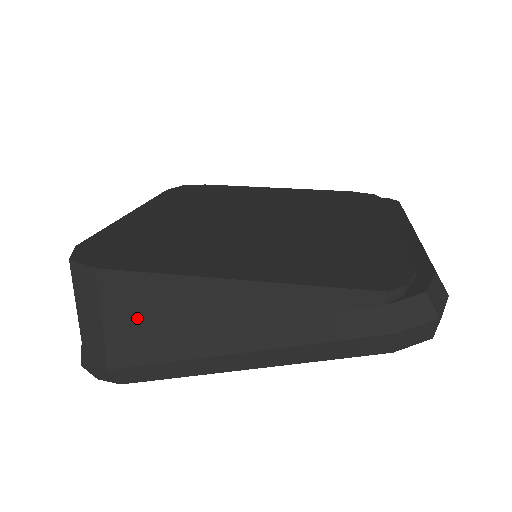
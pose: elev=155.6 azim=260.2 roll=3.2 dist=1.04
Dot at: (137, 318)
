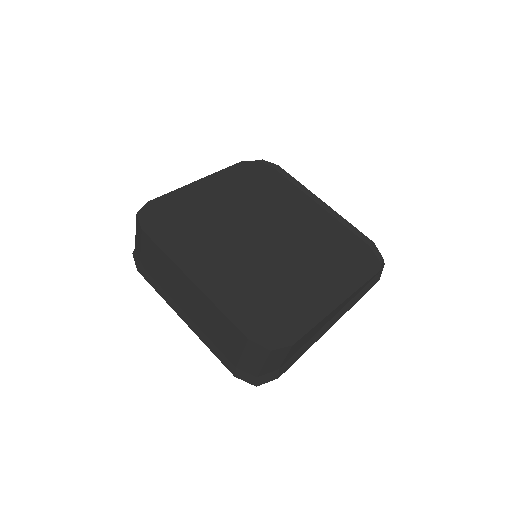
Dot at: (298, 347)
